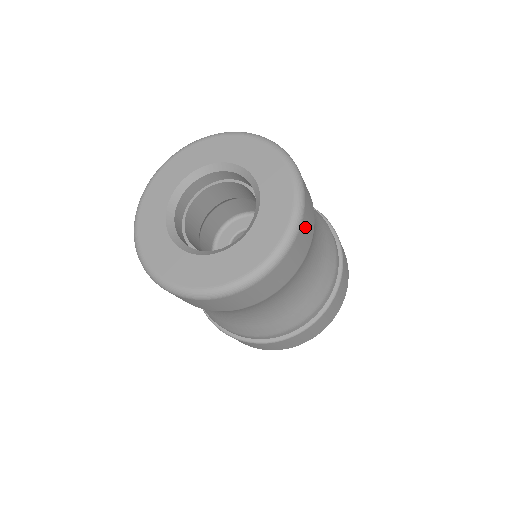
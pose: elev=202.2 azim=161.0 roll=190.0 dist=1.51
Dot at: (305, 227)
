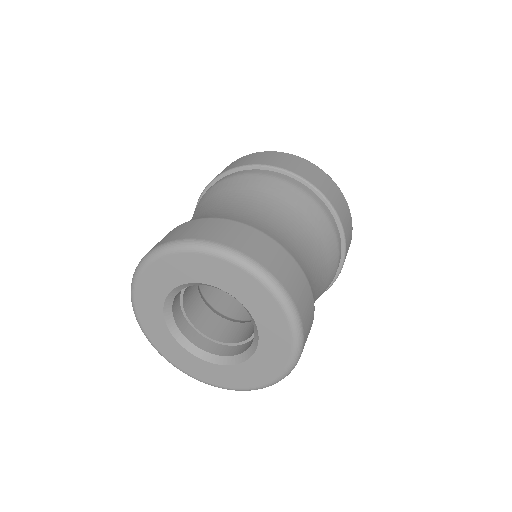
Dot at: occluded
